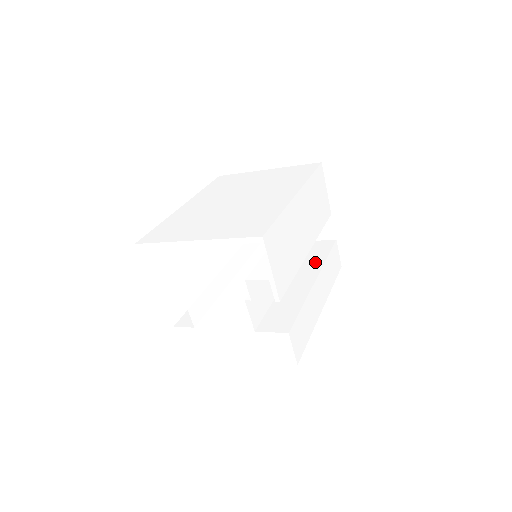
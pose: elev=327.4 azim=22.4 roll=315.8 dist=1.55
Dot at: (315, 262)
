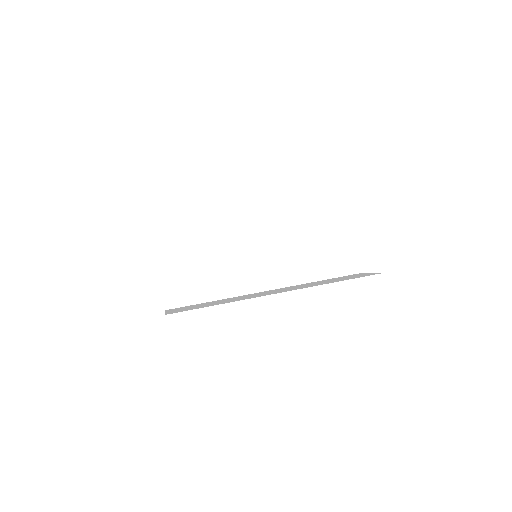
Dot at: (316, 284)
